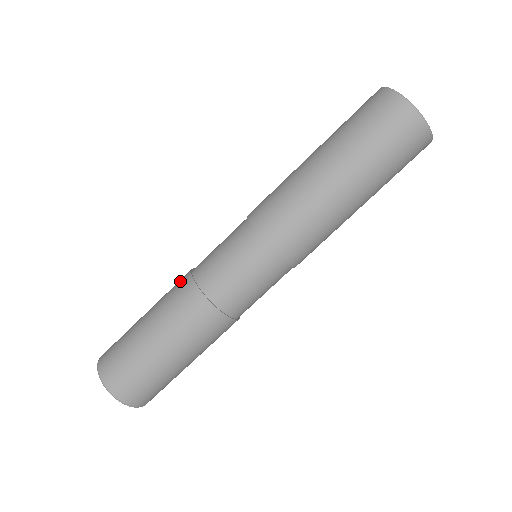
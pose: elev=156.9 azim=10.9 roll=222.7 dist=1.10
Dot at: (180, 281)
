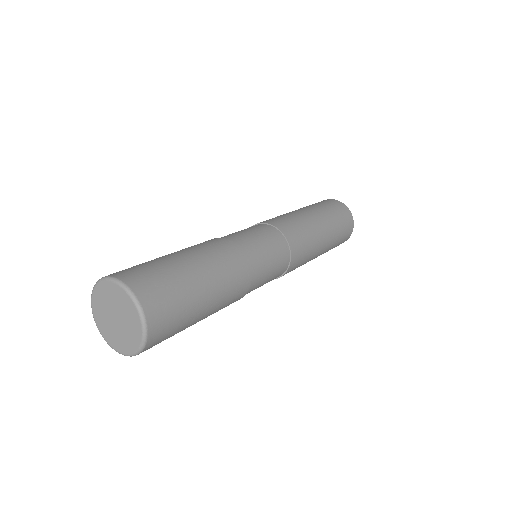
Dot at: (217, 242)
